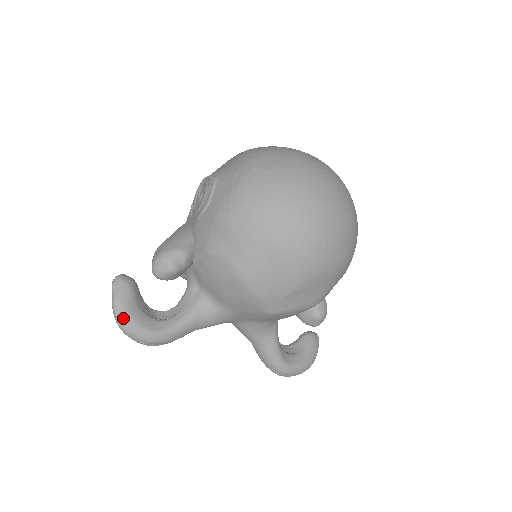
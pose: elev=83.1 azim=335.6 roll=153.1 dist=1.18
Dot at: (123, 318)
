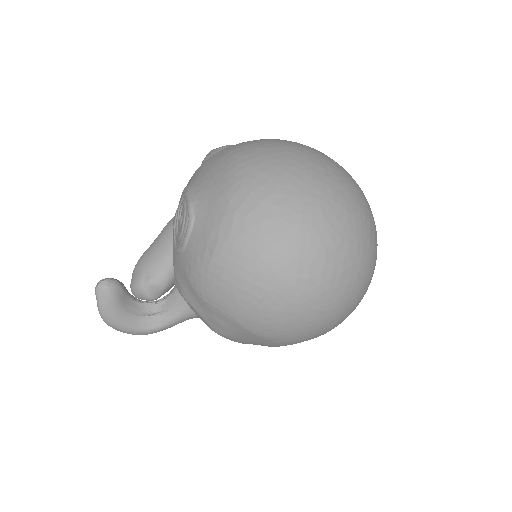
Dot at: (109, 323)
